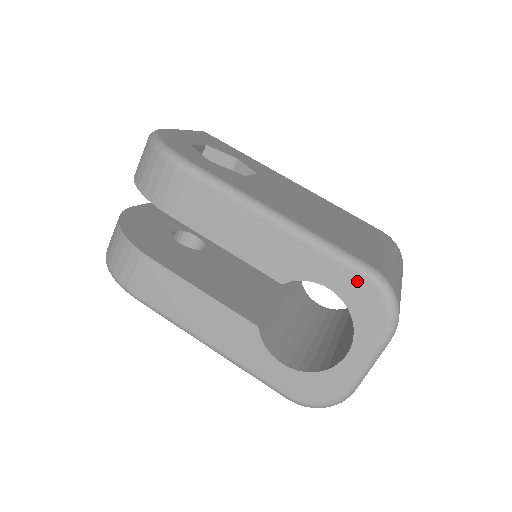
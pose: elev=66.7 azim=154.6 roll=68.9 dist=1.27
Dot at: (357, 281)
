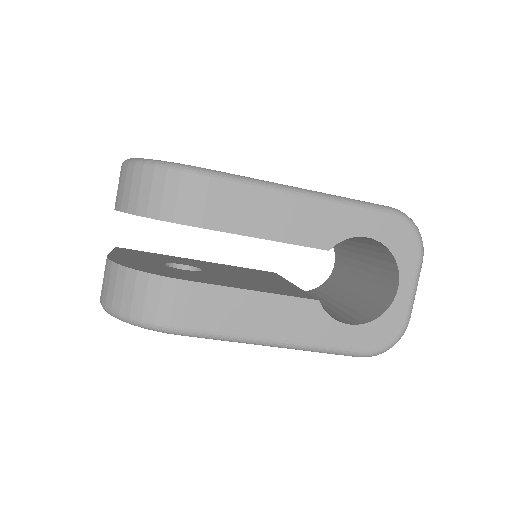
Dot at: (388, 221)
